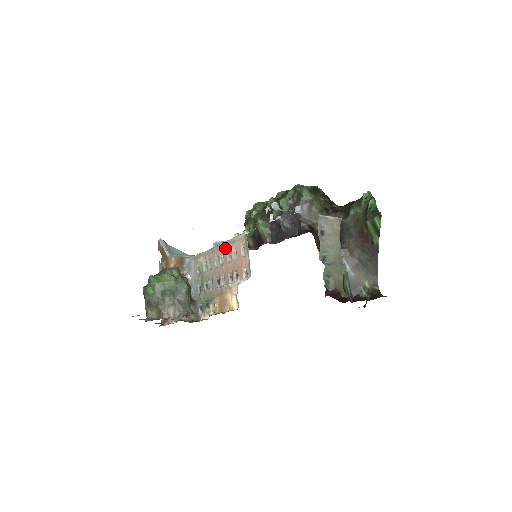
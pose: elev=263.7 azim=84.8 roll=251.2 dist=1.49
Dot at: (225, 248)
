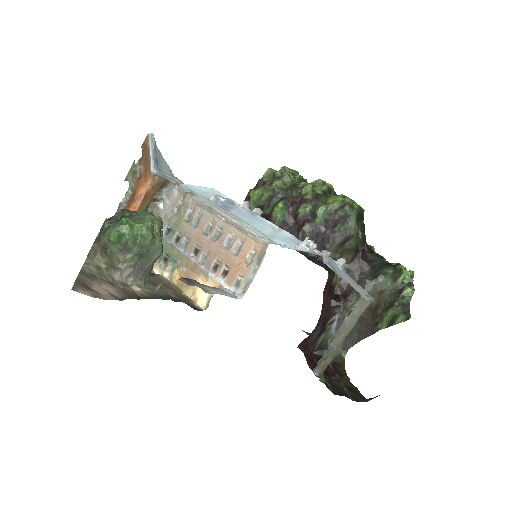
Dot at: (229, 227)
